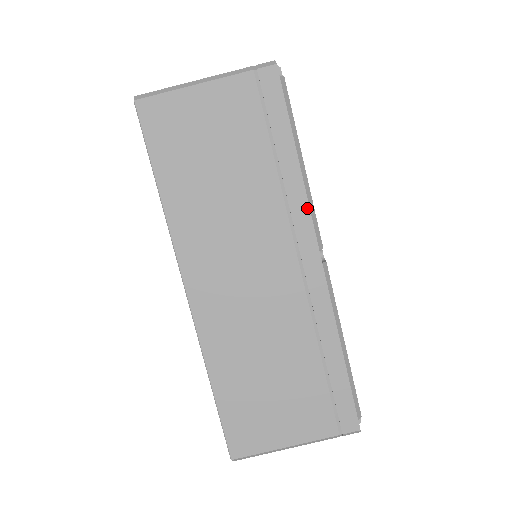
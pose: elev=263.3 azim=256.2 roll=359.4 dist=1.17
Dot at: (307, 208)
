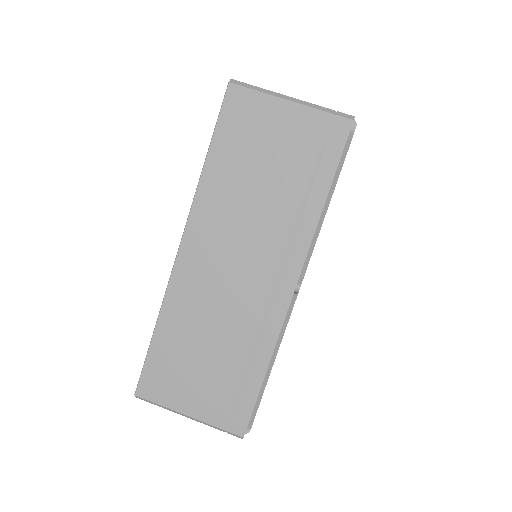
Dot at: (308, 245)
